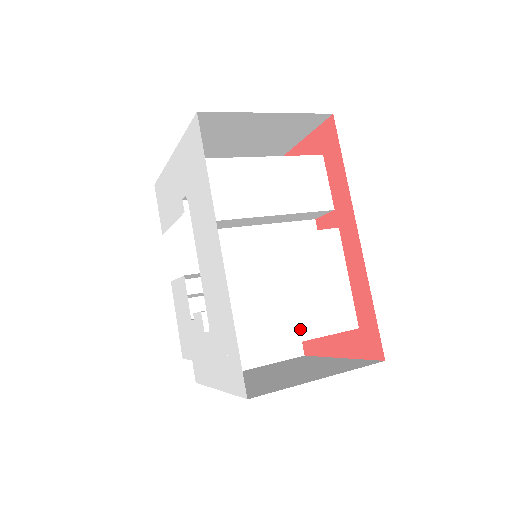
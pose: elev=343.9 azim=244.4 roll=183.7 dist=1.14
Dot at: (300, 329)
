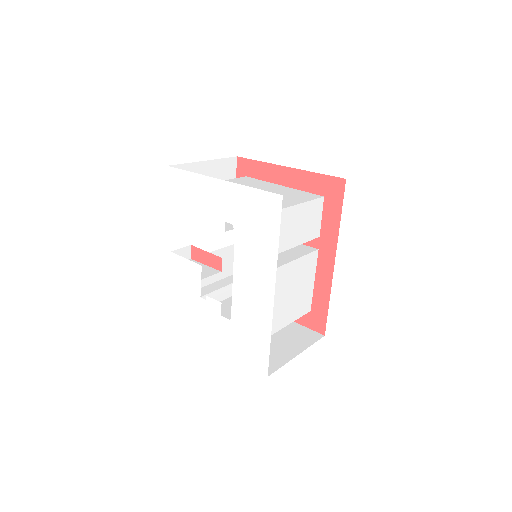
Dot at: (286, 320)
